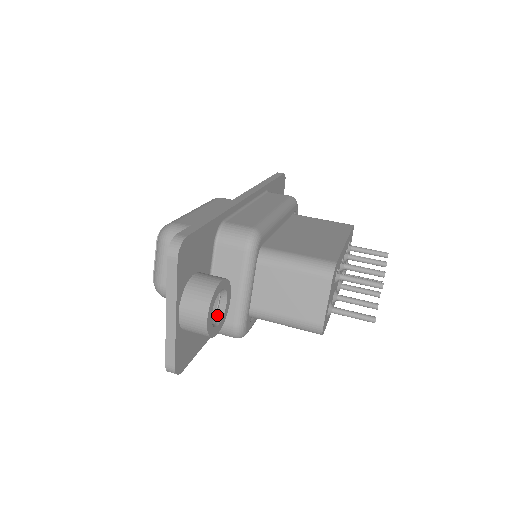
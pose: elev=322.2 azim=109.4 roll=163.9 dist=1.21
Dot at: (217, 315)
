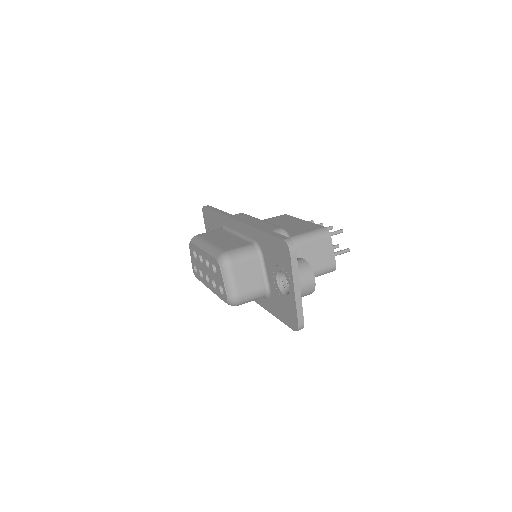
Dot at: occluded
